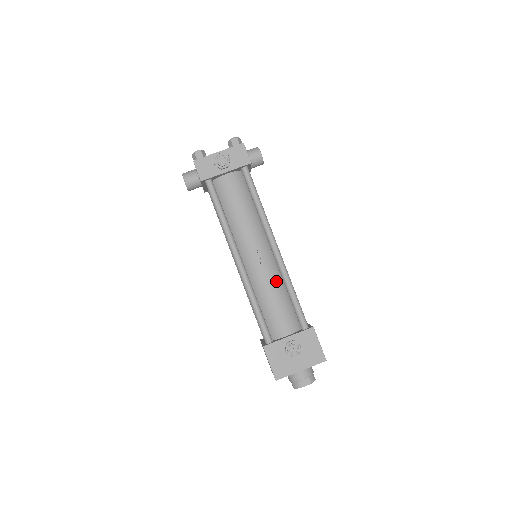
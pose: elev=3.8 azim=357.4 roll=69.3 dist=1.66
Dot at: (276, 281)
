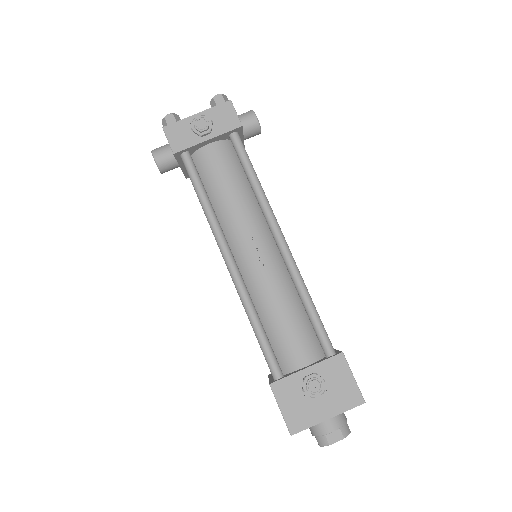
Dot at: (285, 288)
